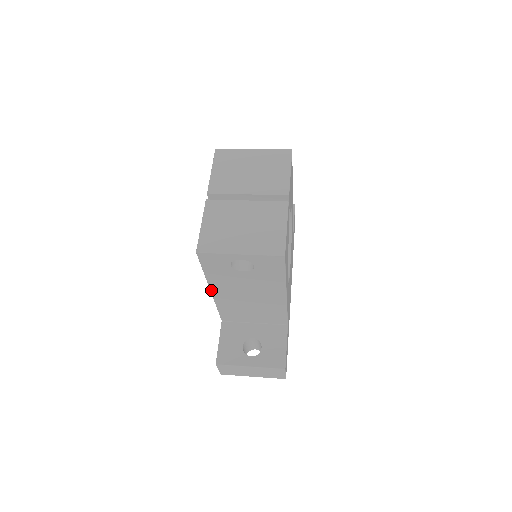
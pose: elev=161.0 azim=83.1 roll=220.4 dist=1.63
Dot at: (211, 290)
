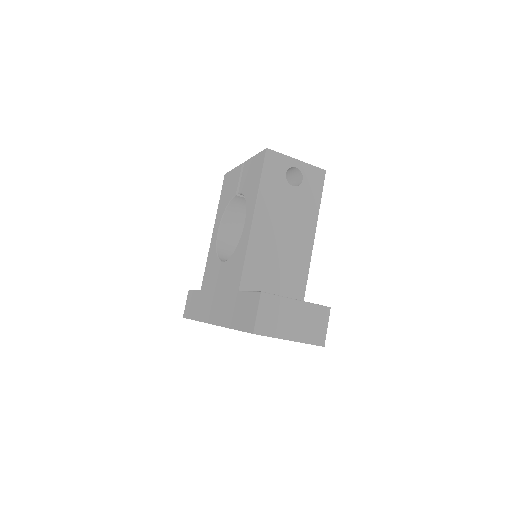
Dot at: (254, 214)
